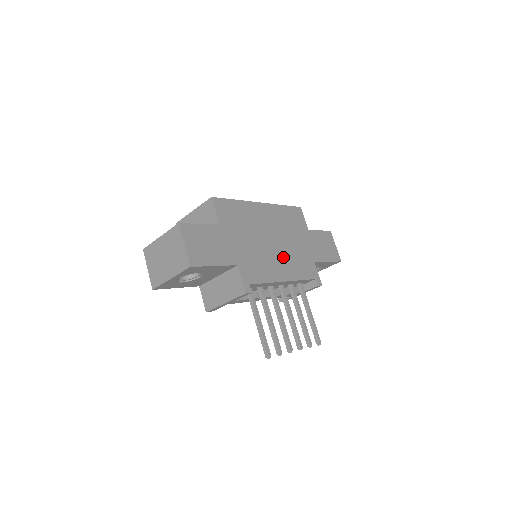
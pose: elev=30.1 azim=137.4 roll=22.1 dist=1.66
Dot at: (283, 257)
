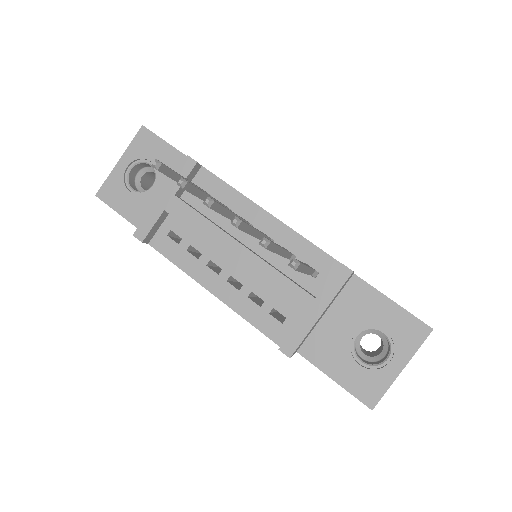
Dot at: occluded
